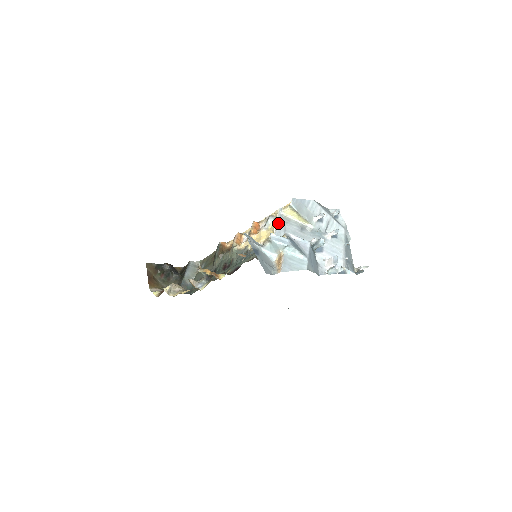
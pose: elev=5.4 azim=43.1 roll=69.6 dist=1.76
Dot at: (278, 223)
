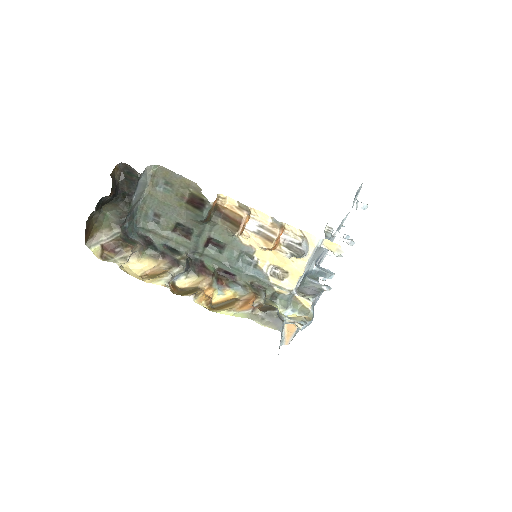
Dot at: (308, 263)
